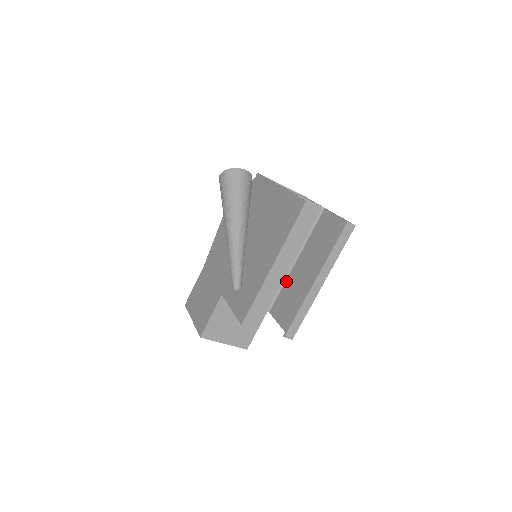
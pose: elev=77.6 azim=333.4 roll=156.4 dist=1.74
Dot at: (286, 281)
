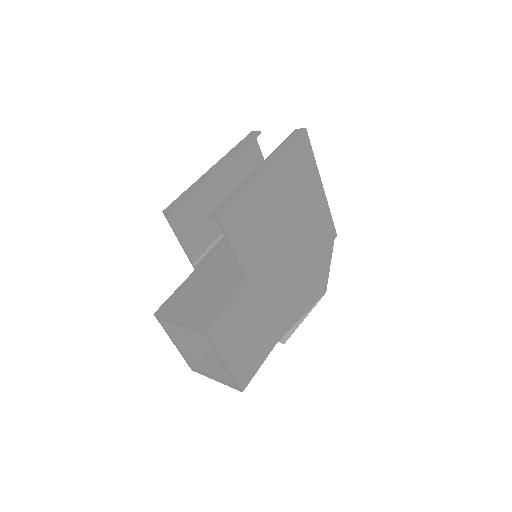
Dot at: (269, 241)
